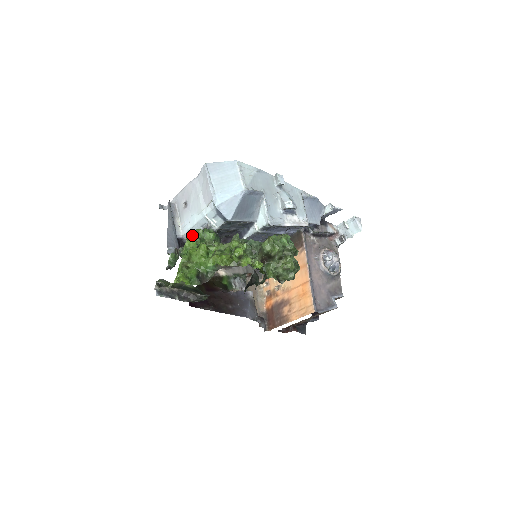
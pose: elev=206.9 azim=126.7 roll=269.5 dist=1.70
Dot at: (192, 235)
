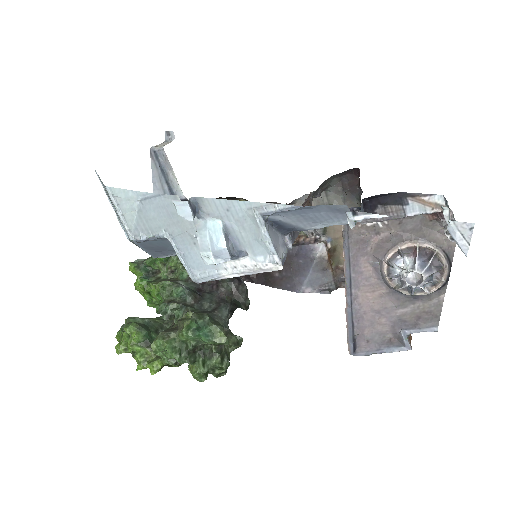
Dot at: occluded
